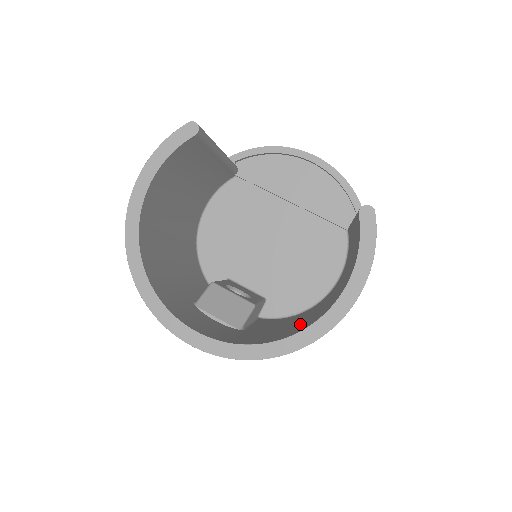
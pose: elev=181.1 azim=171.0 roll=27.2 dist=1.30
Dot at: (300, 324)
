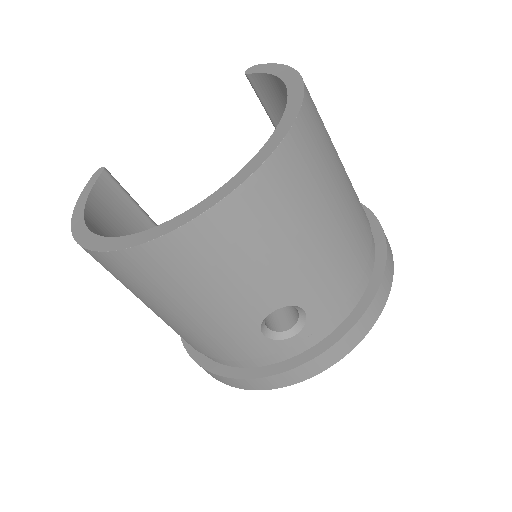
Dot at: occluded
